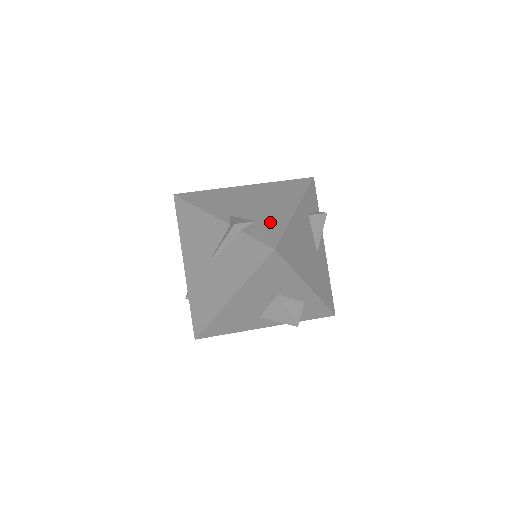
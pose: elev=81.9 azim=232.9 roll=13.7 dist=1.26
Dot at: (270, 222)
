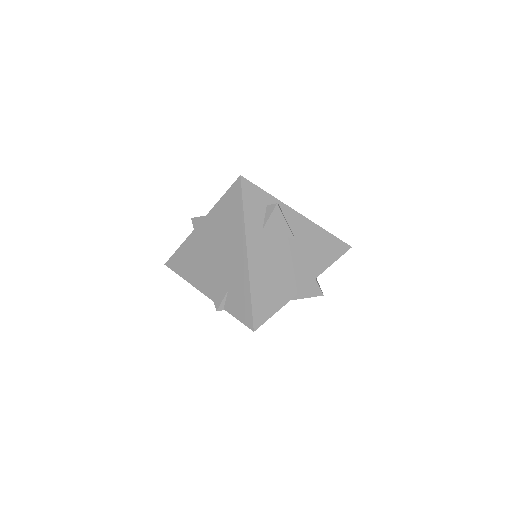
Dot at: (237, 288)
